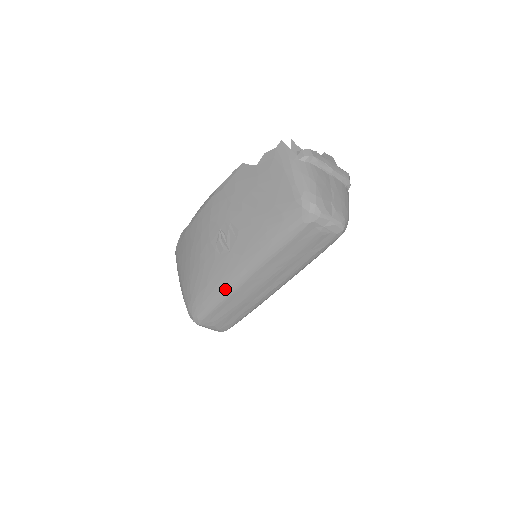
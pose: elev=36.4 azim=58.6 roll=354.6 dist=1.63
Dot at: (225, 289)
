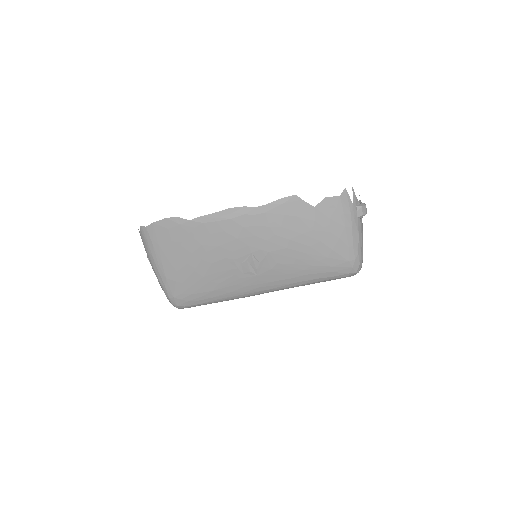
Dot at: (235, 297)
